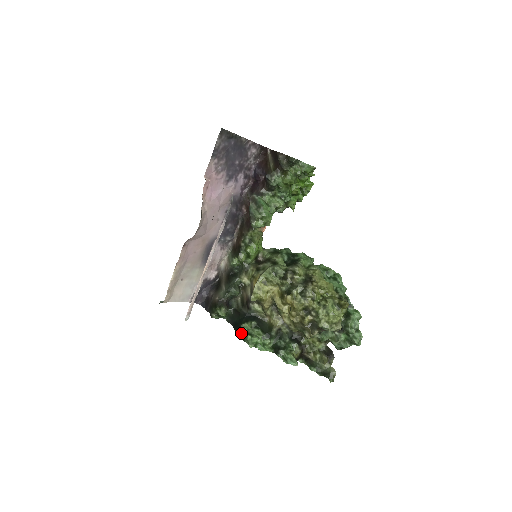
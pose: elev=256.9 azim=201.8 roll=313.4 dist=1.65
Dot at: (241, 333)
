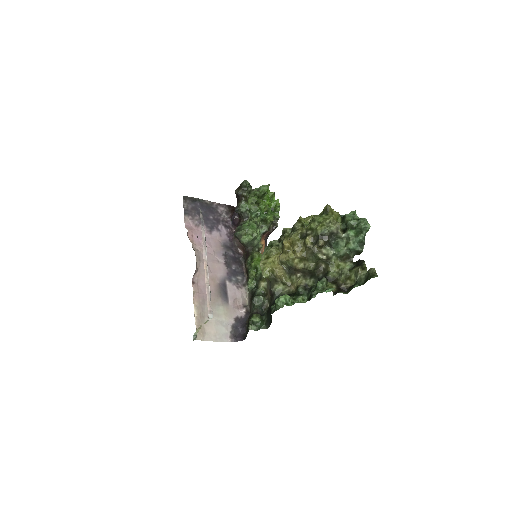
Dot at: (272, 309)
